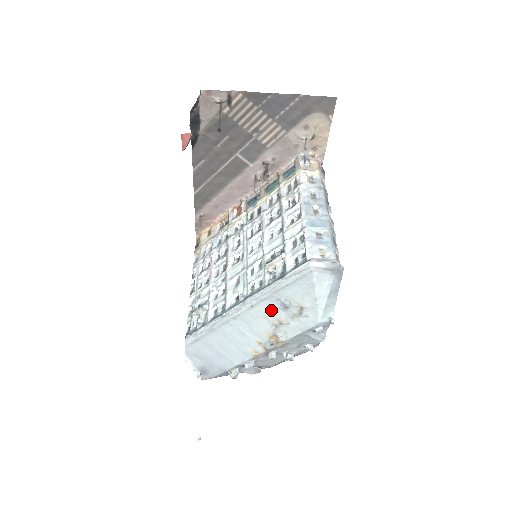
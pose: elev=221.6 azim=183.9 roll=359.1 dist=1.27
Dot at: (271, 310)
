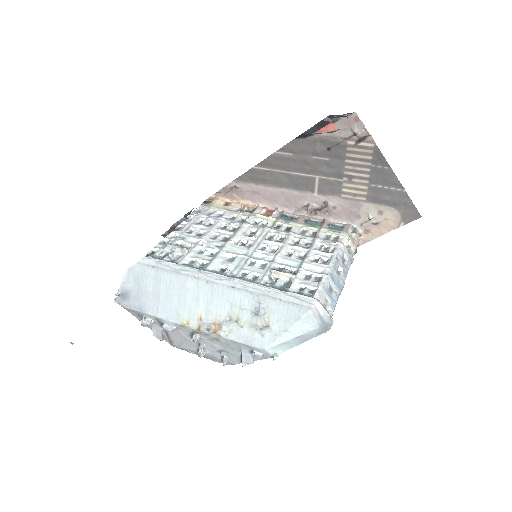
Dot at: (243, 304)
